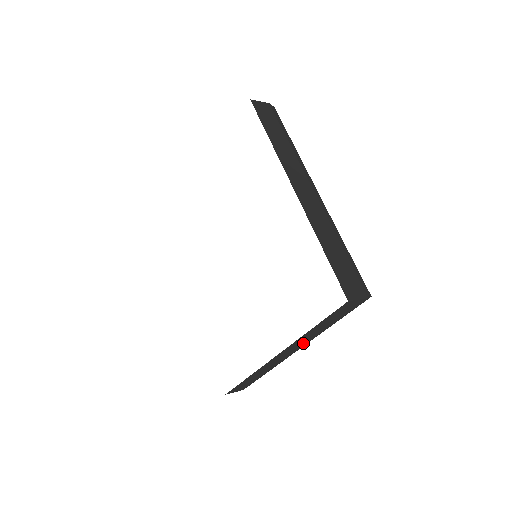
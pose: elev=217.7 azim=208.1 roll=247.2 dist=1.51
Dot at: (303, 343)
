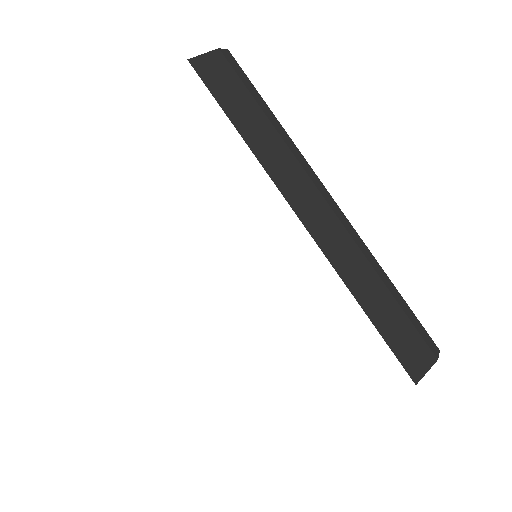
Dot at: occluded
